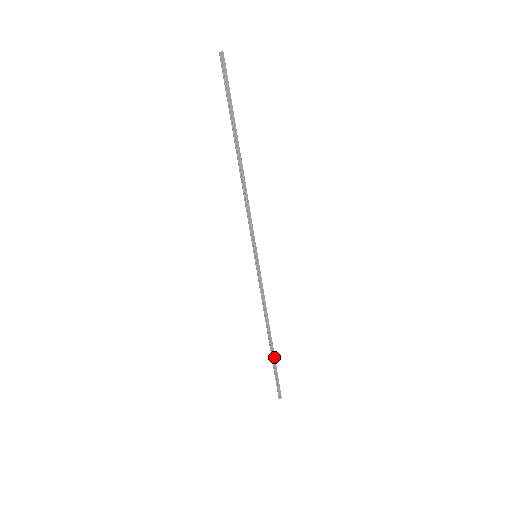
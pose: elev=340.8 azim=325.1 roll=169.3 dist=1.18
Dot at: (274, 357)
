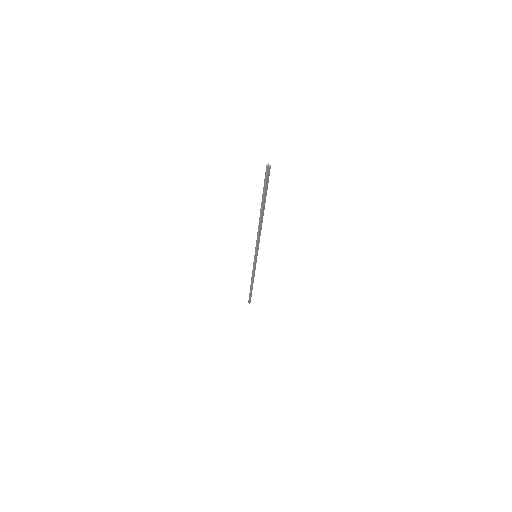
Dot at: occluded
